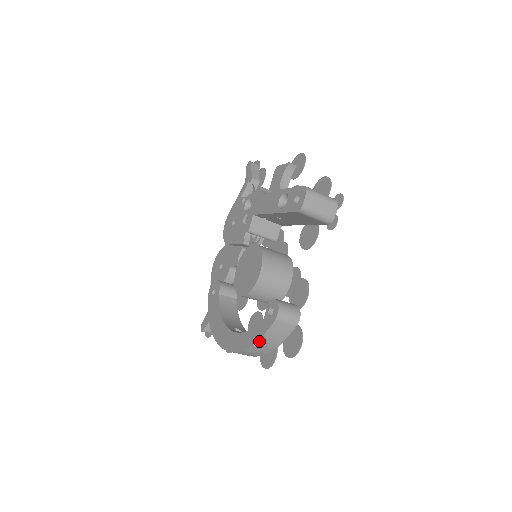
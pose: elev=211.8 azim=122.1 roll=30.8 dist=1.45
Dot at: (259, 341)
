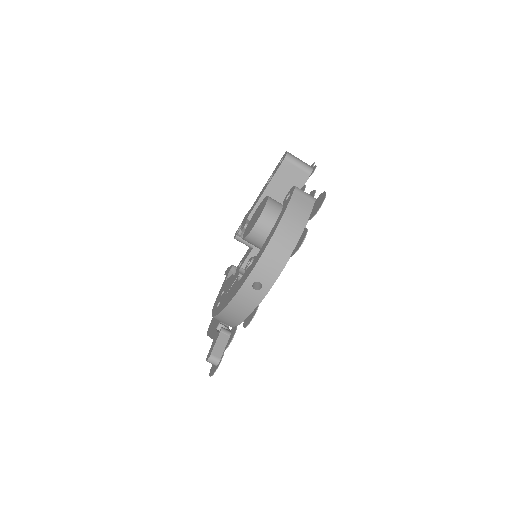
Dot at: (286, 214)
